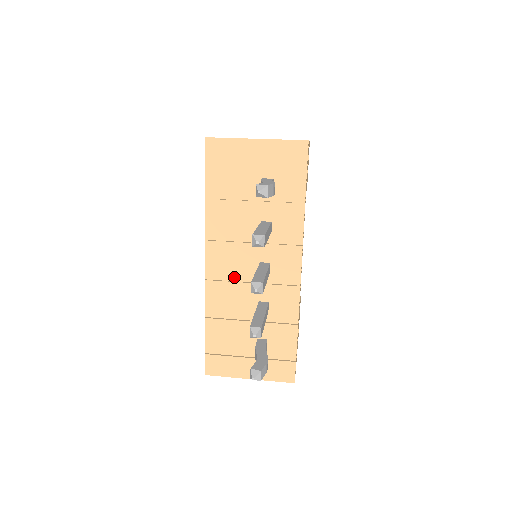
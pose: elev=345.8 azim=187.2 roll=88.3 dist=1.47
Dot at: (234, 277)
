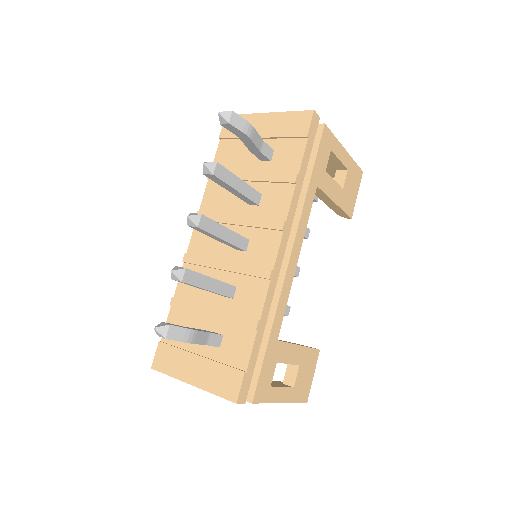
Dot at: (212, 254)
